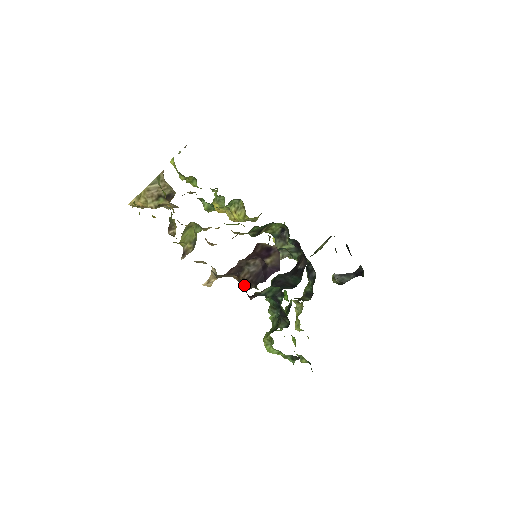
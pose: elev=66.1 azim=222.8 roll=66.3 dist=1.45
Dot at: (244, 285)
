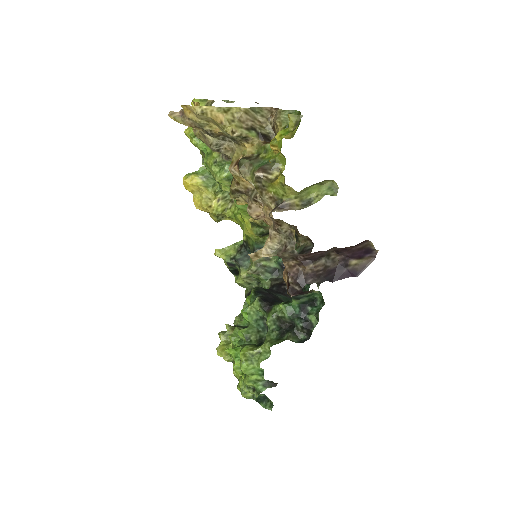
Dot at: (305, 276)
